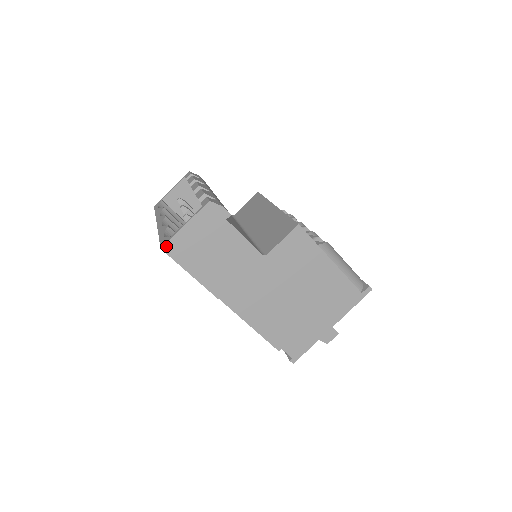
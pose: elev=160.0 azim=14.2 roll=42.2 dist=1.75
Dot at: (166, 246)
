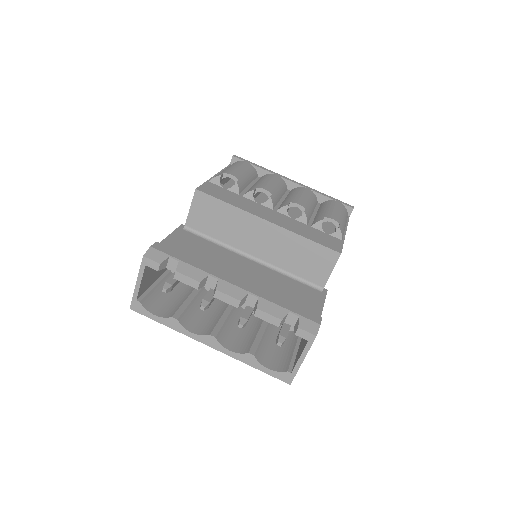
Dot at: occluded
